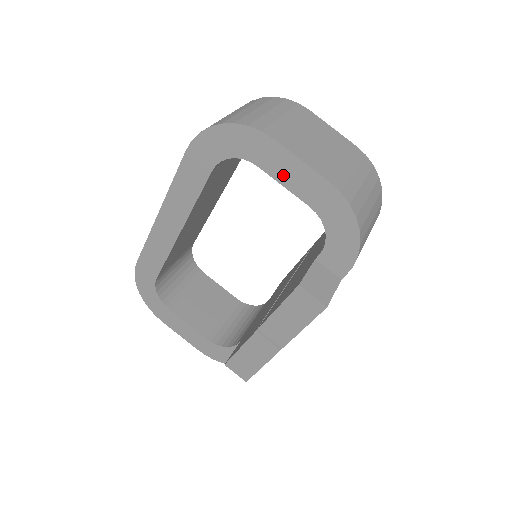
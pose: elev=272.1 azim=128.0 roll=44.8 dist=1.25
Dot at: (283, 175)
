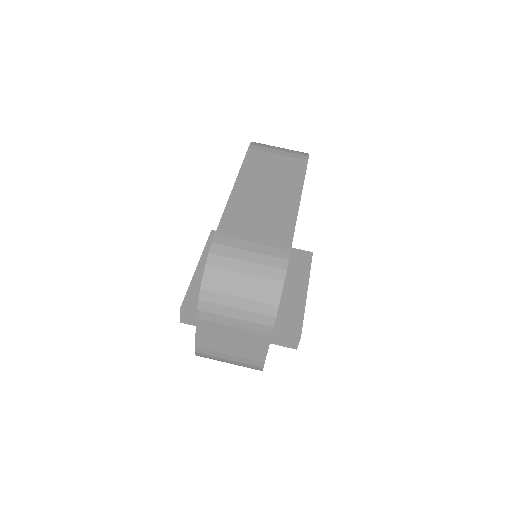
Dot at: occluded
